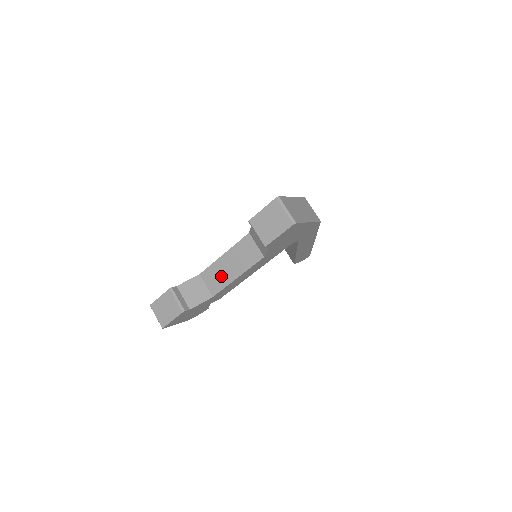
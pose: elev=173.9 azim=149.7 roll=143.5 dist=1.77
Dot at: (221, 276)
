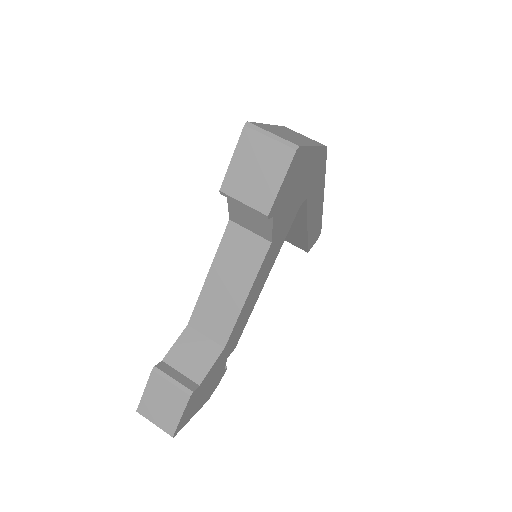
Dot at: (221, 309)
